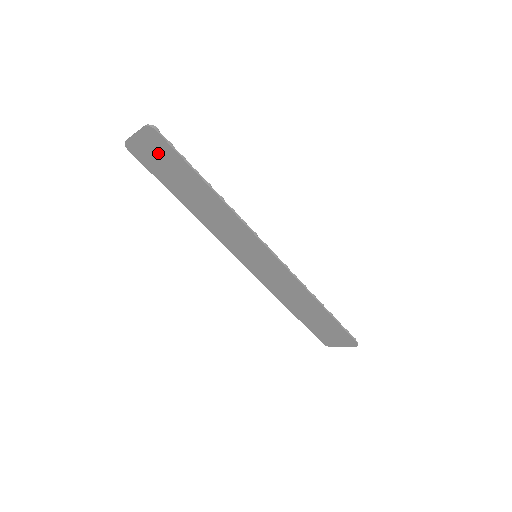
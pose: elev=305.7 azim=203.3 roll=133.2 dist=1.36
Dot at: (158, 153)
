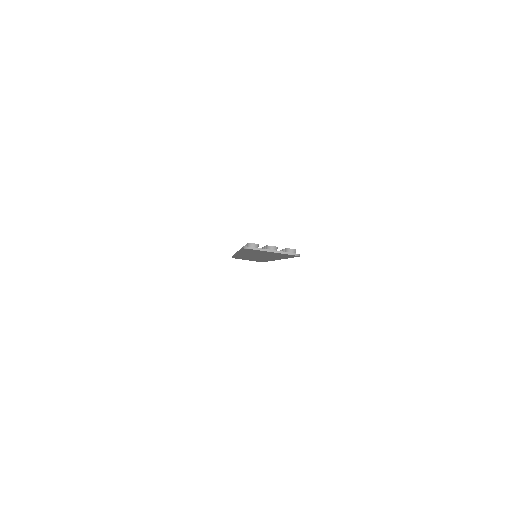
Dot at: occluded
